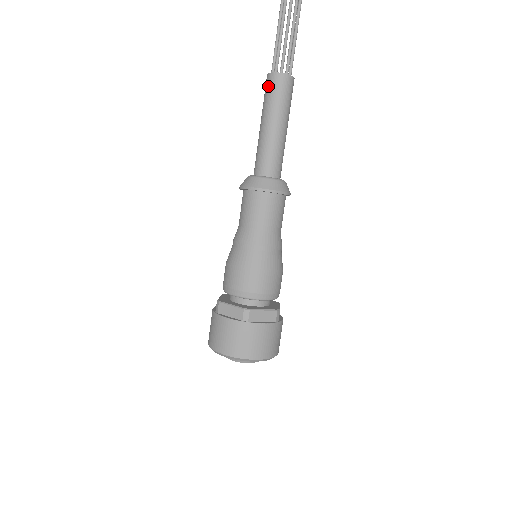
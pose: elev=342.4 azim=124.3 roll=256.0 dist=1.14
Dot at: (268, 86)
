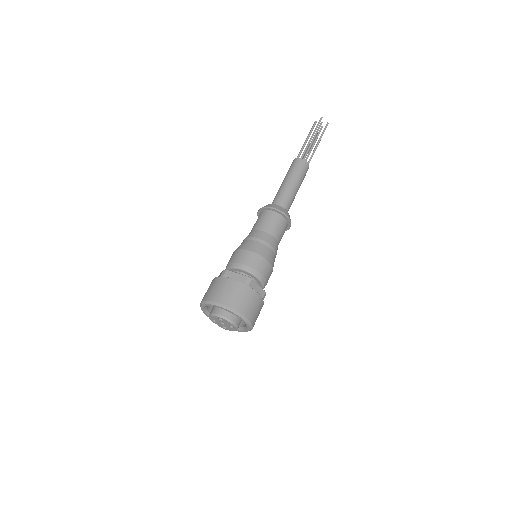
Dot at: (295, 163)
